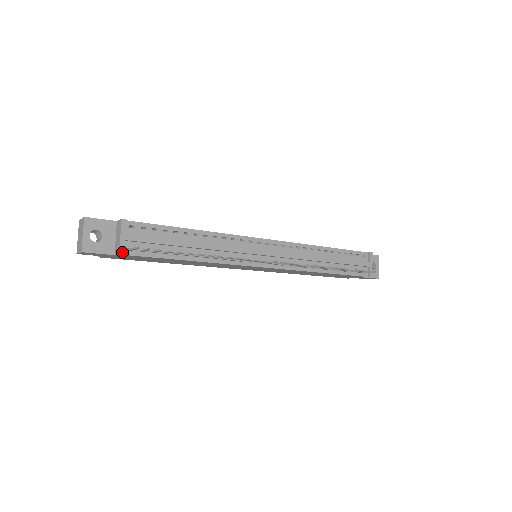
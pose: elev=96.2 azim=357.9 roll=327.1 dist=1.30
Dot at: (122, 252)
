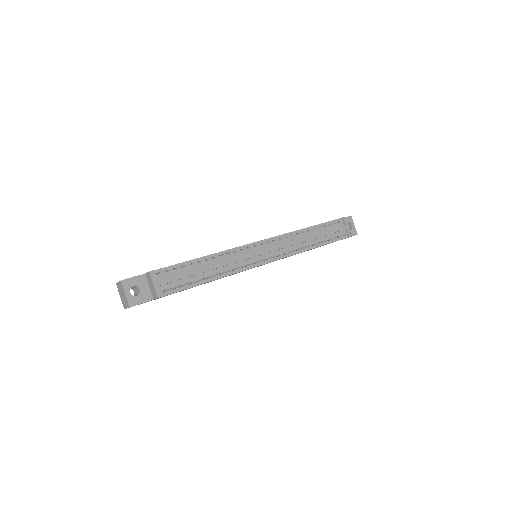
Dot at: (159, 296)
